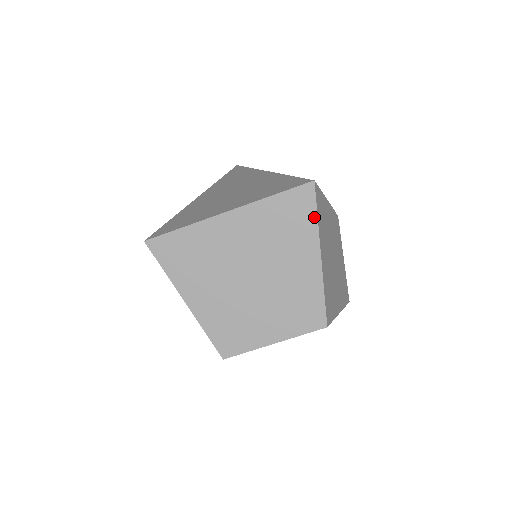
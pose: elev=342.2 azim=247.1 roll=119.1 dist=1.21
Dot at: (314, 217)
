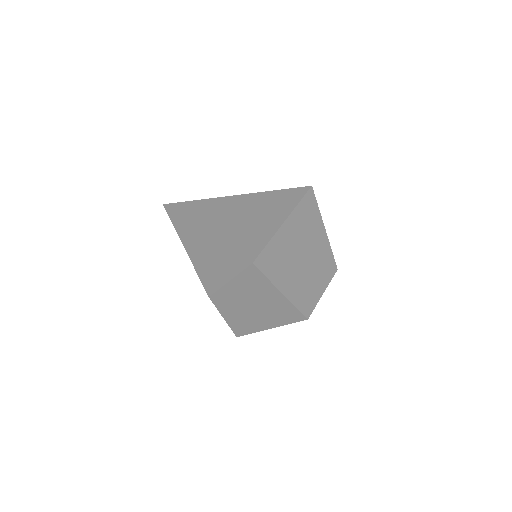
Dot at: (317, 207)
